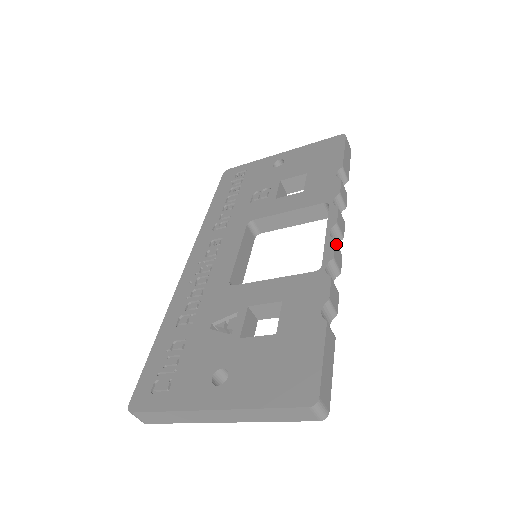
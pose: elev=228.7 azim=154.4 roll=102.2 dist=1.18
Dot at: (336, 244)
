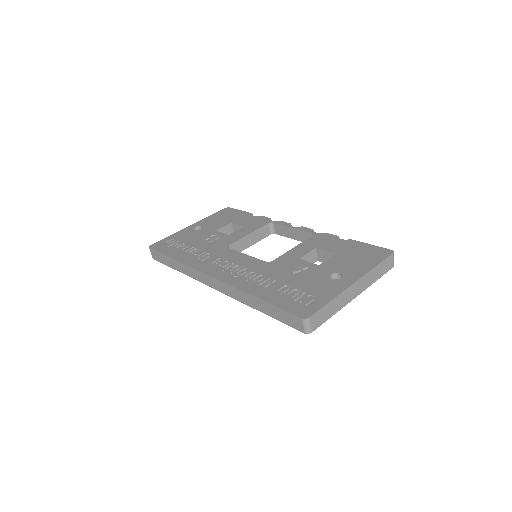
Dot at: occluded
